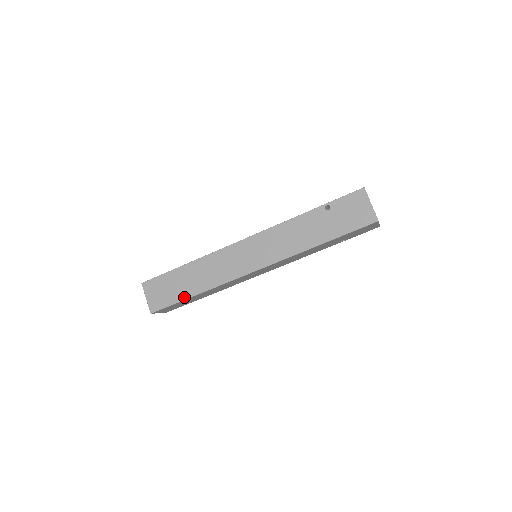
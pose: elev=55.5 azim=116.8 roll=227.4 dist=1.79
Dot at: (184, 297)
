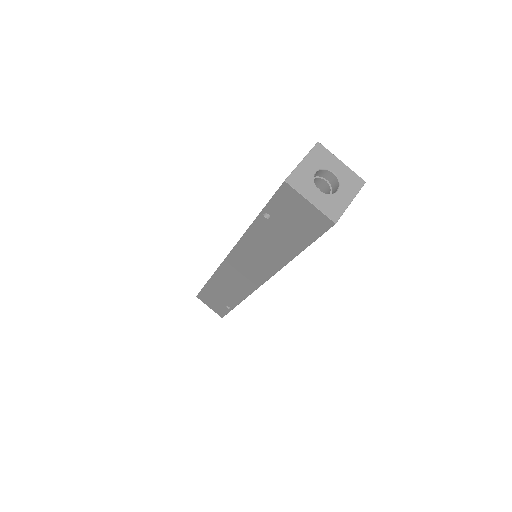
Dot at: (230, 307)
